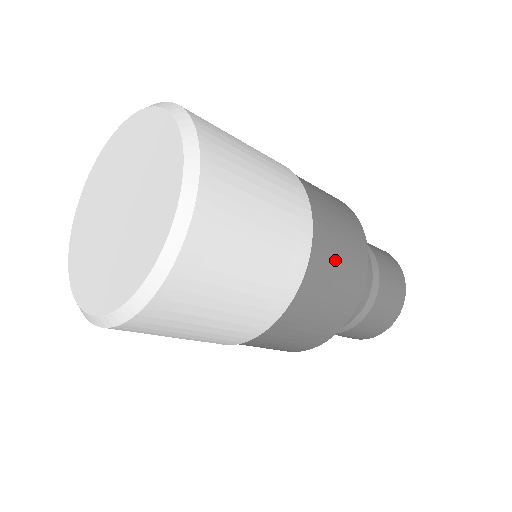
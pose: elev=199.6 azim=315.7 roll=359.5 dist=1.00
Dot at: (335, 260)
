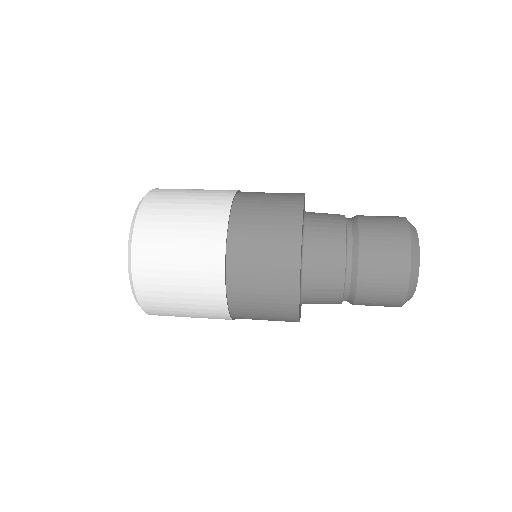
Dot at: (257, 302)
